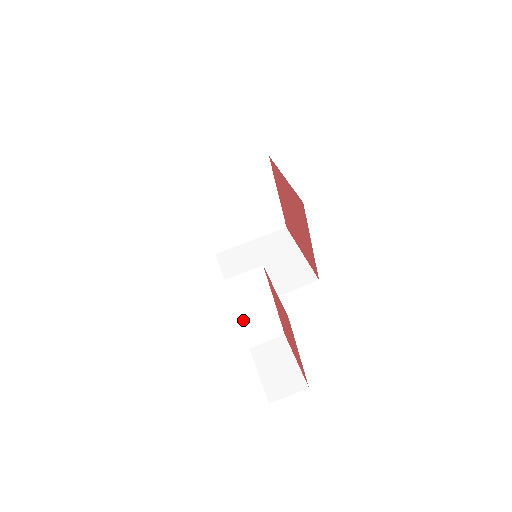
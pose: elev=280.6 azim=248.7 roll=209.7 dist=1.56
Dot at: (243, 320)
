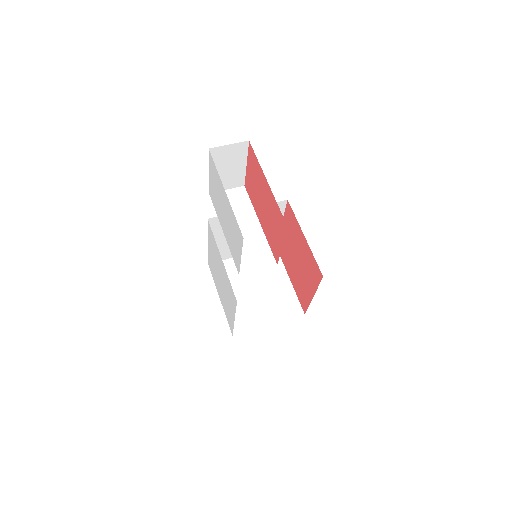
Dot at: occluded
